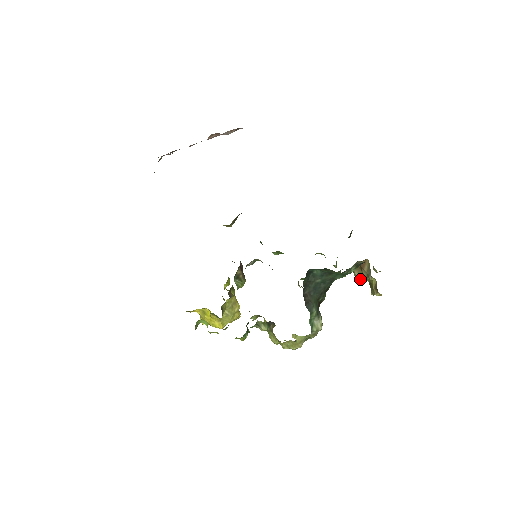
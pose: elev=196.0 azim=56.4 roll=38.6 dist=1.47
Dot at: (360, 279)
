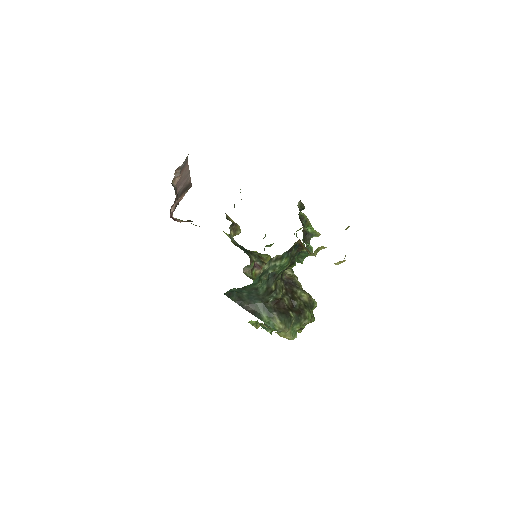
Dot at: occluded
